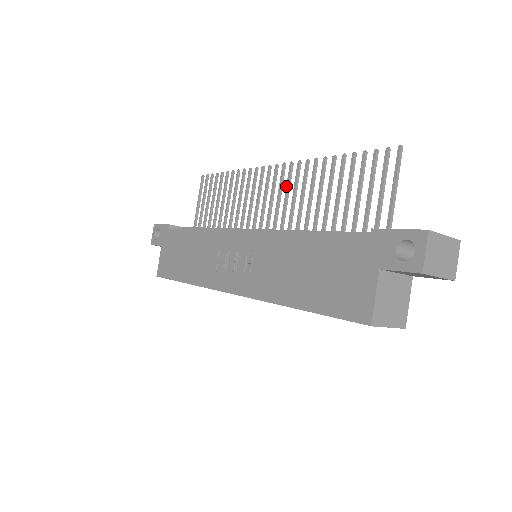
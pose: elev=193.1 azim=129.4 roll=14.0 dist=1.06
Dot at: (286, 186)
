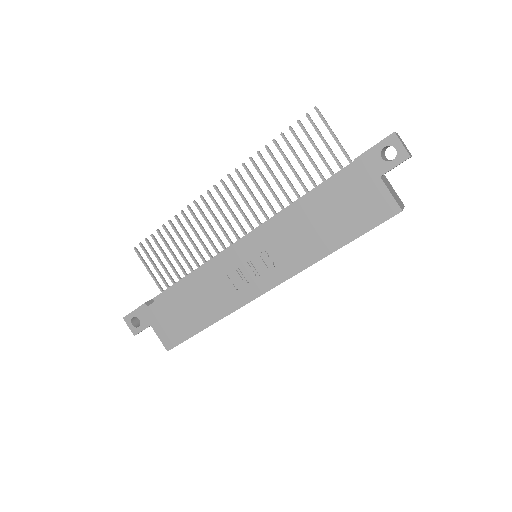
Dot at: occluded
